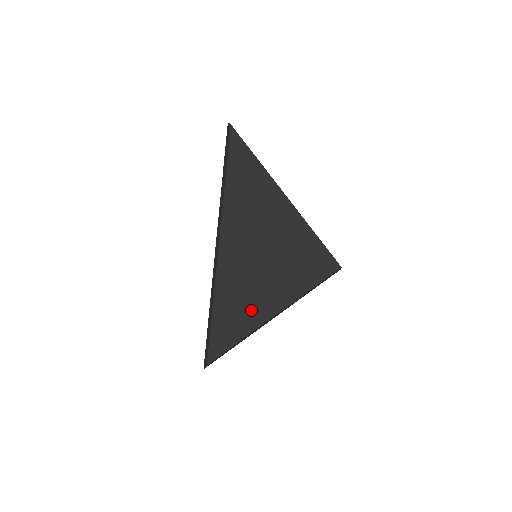
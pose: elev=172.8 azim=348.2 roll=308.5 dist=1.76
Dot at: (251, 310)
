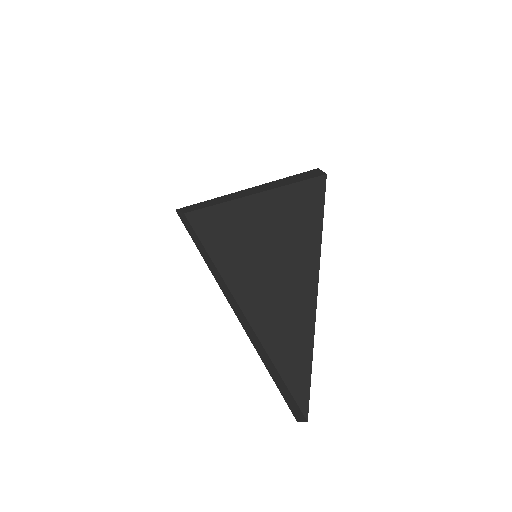
Dot at: (295, 306)
